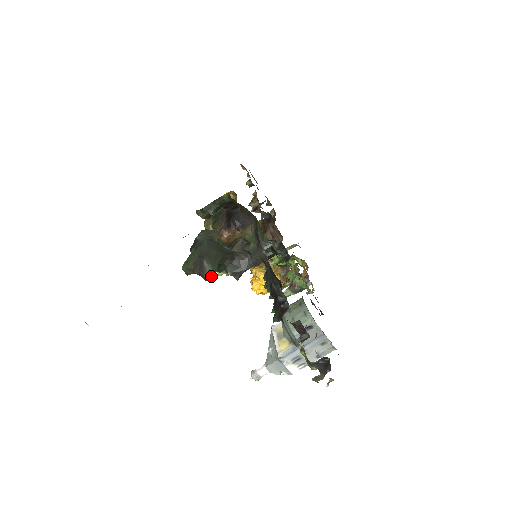
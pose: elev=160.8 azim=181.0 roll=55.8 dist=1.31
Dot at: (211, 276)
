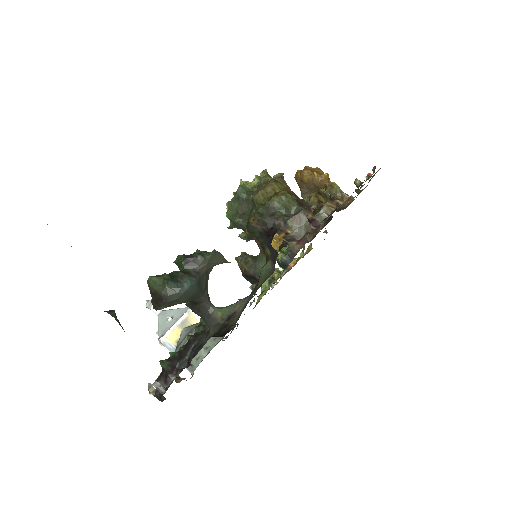
Dot at: (157, 309)
